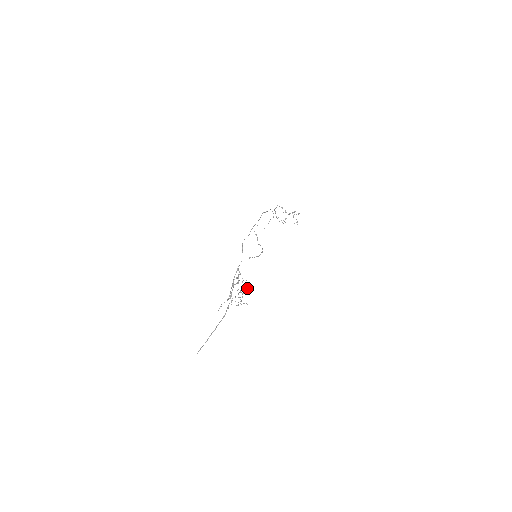
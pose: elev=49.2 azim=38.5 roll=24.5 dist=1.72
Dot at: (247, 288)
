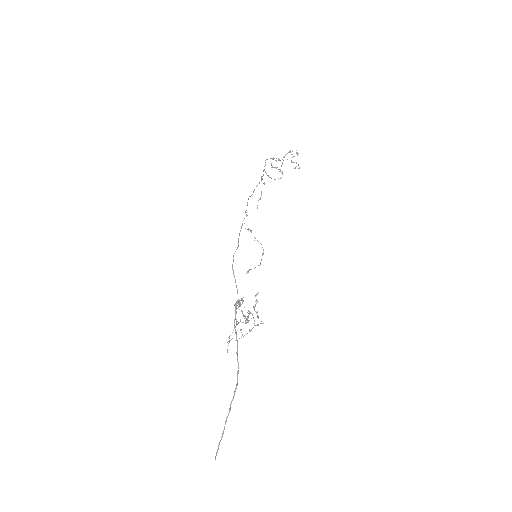
Dot at: (256, 300)
